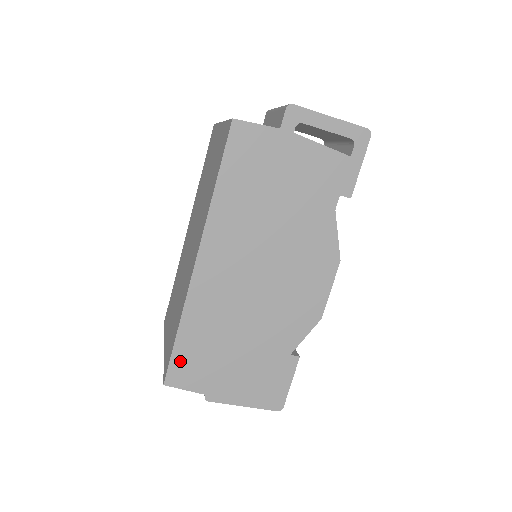
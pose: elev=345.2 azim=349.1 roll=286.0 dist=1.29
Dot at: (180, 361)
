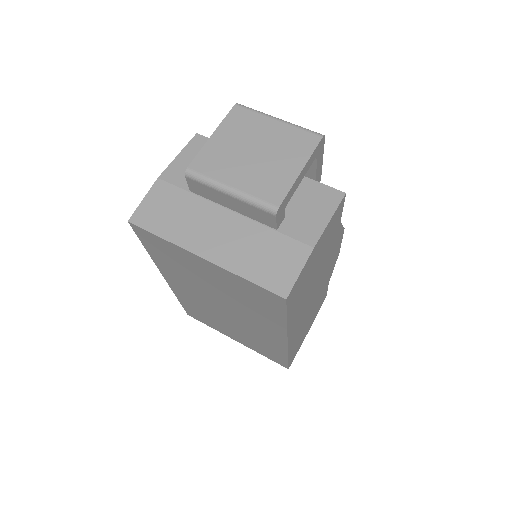
Dot at: occluded
